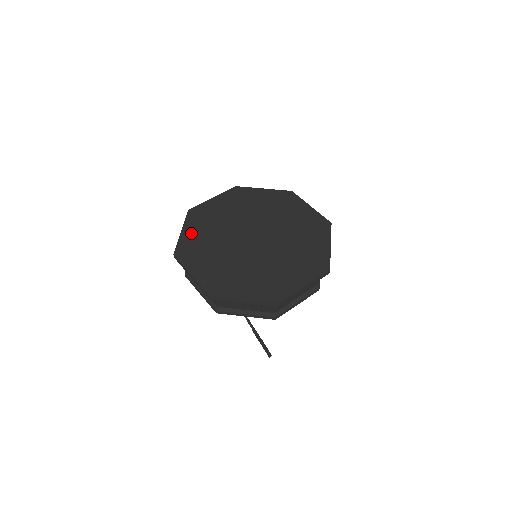
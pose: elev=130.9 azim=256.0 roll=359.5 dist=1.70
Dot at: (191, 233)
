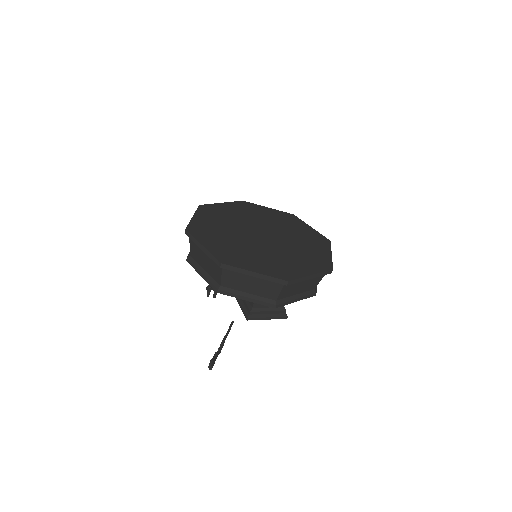
Dot at: (226, 207)
